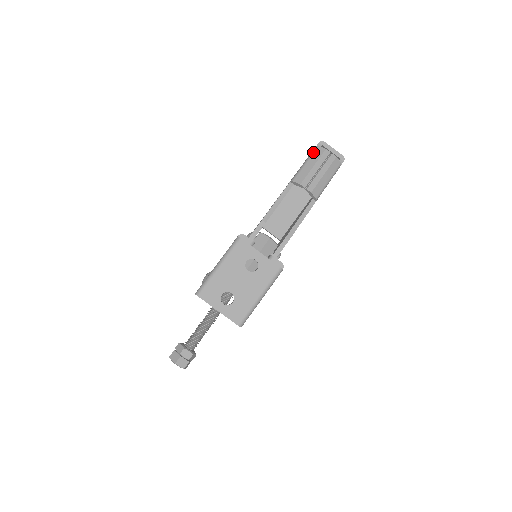
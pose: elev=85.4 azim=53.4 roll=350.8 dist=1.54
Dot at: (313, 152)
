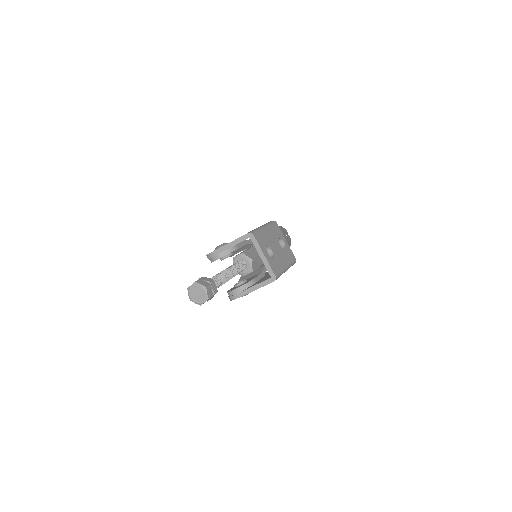
Dot at: (280, 226)
